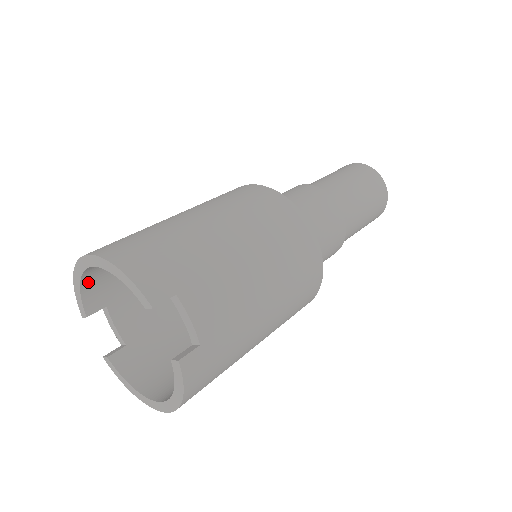
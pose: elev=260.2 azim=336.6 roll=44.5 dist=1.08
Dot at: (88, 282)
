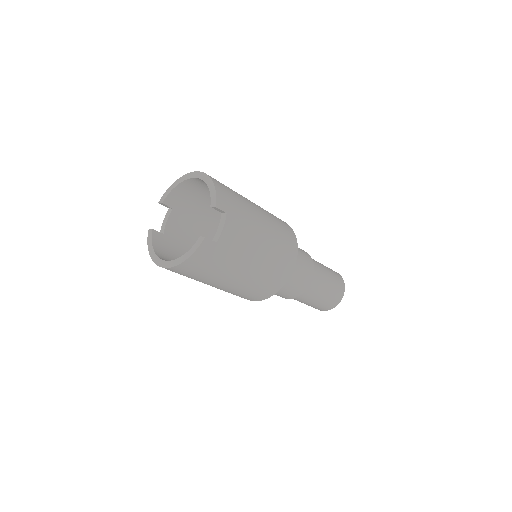
Dot at: (181, 188)
